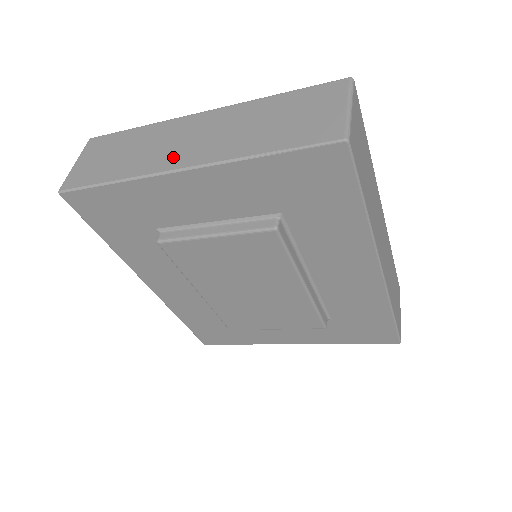
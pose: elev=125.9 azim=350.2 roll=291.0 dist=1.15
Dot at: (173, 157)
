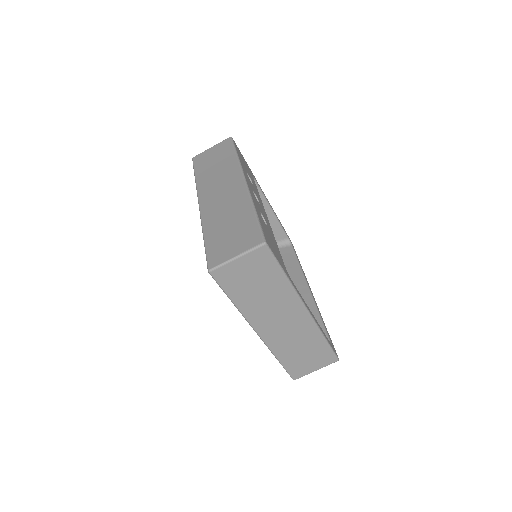
Dot at: (264, 323)
